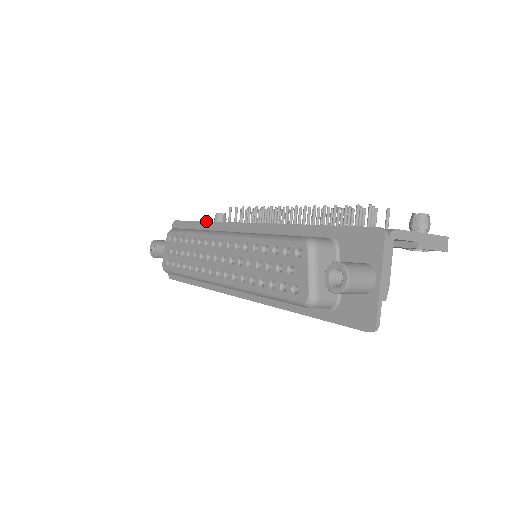
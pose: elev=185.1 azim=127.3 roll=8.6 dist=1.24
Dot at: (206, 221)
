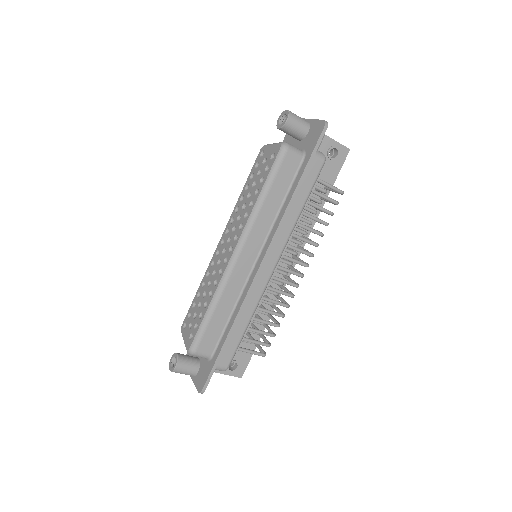
Dot at: occluded
